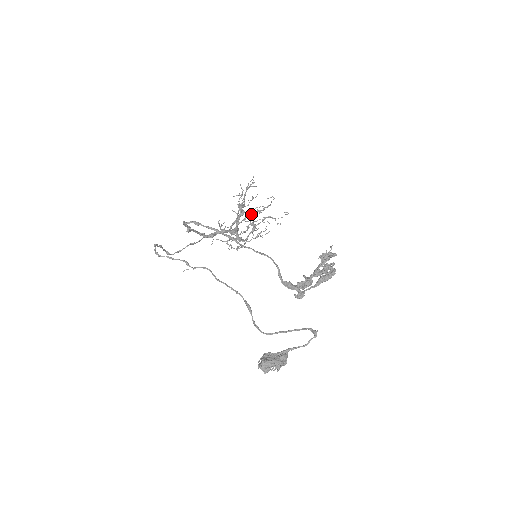
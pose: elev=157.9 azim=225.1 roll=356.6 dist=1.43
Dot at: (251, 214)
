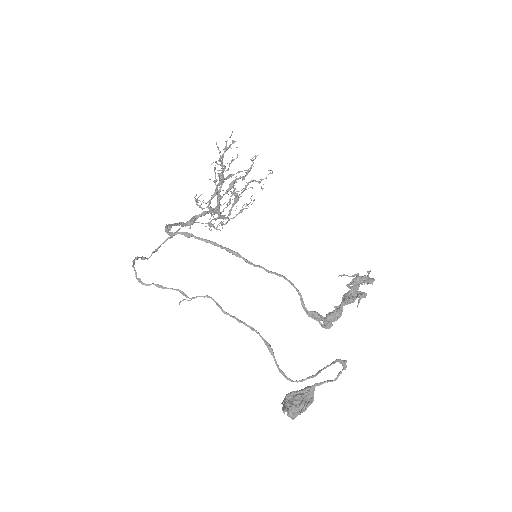
Dot at: occluded
